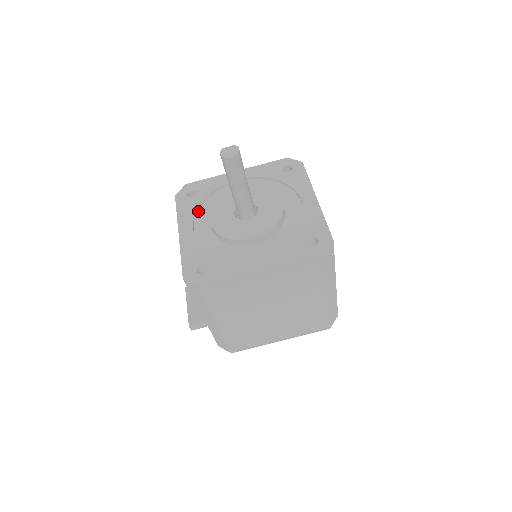
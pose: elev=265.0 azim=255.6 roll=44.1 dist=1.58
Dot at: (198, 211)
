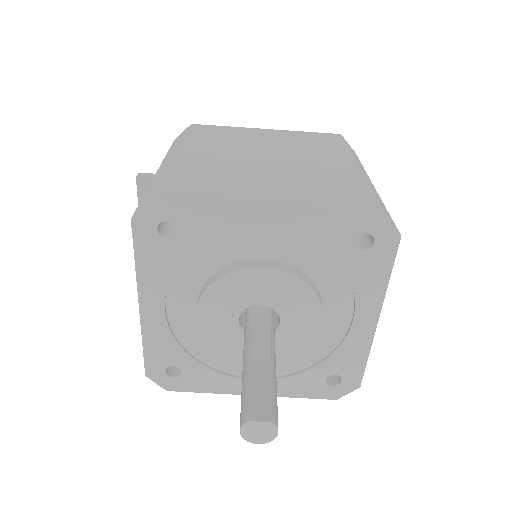
Dot at: (176, 271)
